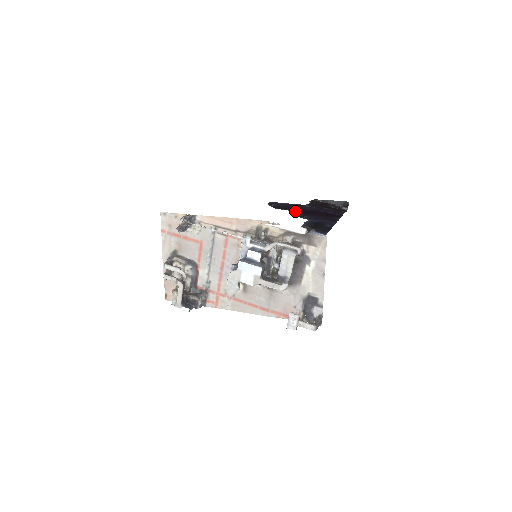
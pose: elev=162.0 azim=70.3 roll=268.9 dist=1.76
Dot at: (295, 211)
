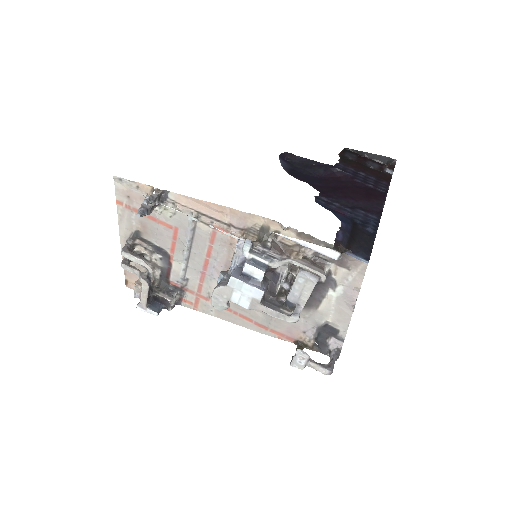
Dot at: (319, 181)
